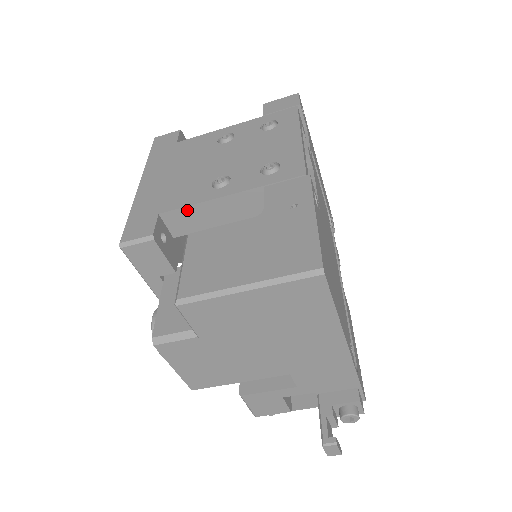
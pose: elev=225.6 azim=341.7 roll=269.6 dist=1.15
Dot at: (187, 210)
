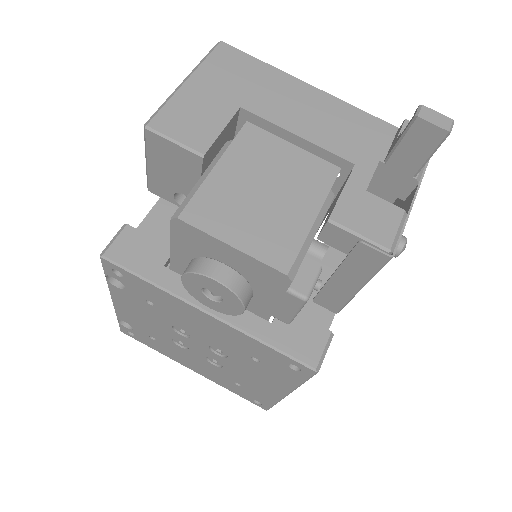
Dot at: (148, 221)
